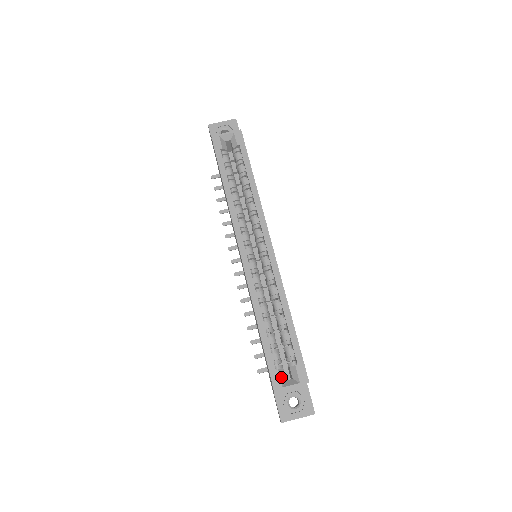
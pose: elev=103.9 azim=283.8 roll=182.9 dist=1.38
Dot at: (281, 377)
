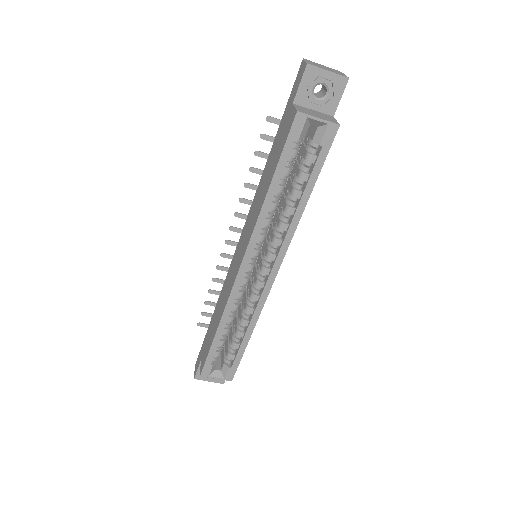
Dot at: (212, 369)
